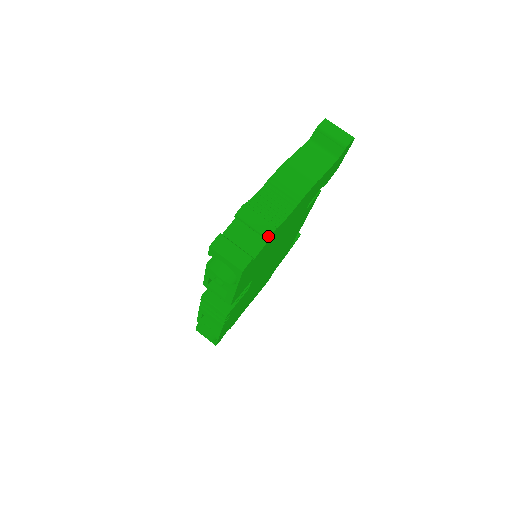
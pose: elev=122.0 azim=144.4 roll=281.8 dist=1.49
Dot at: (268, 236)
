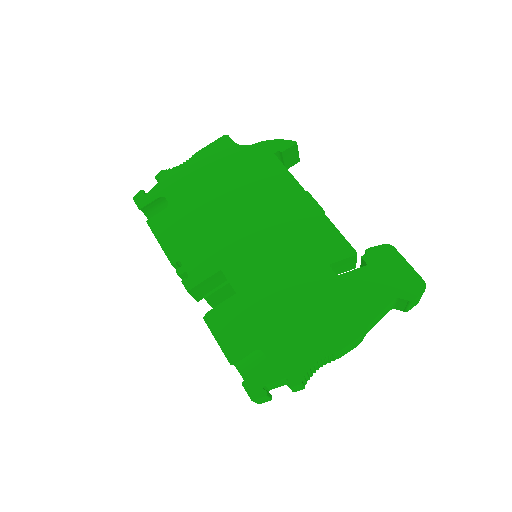
Dot at: occluded
